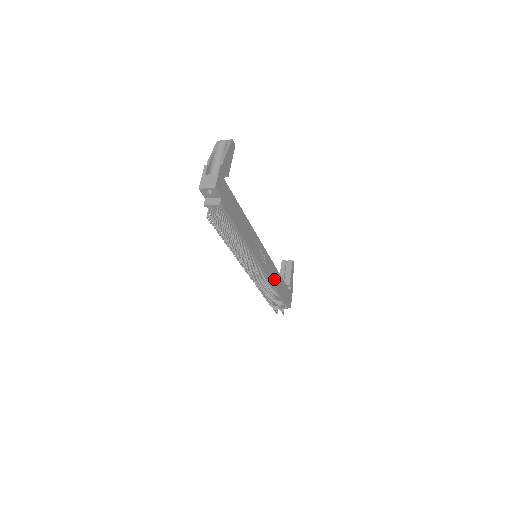
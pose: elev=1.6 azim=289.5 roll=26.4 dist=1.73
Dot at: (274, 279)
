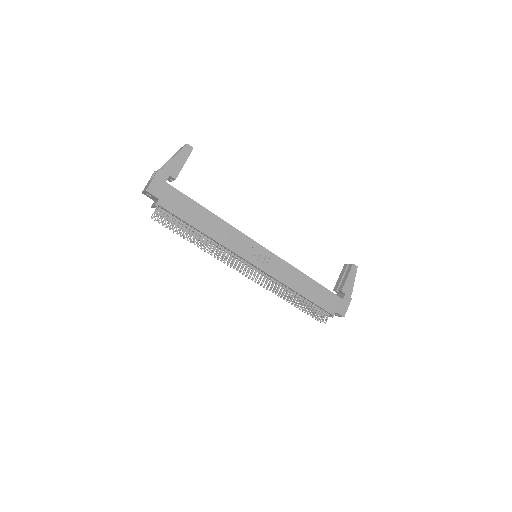
Dot at: (293, 282)
